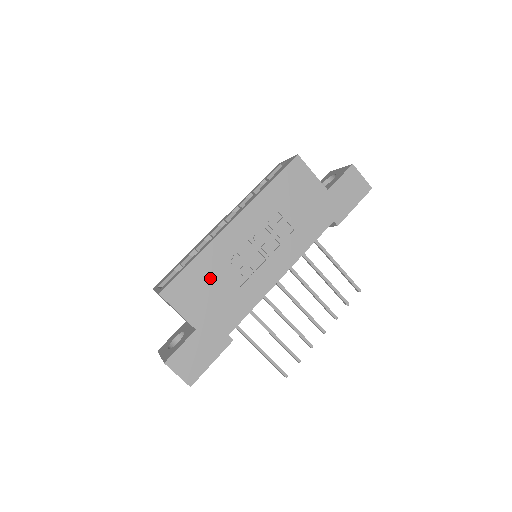
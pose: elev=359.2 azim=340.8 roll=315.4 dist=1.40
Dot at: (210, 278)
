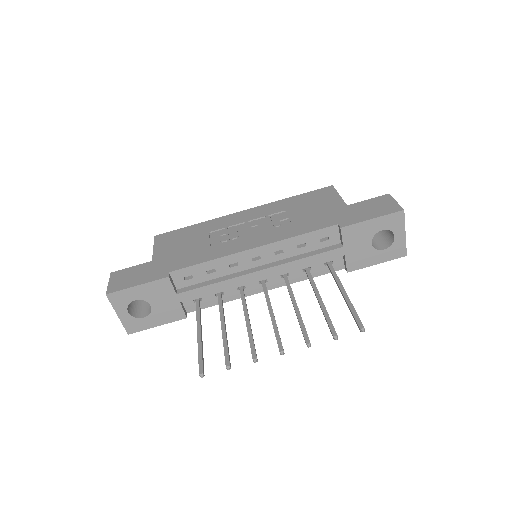
Dot at: (195, 236)
